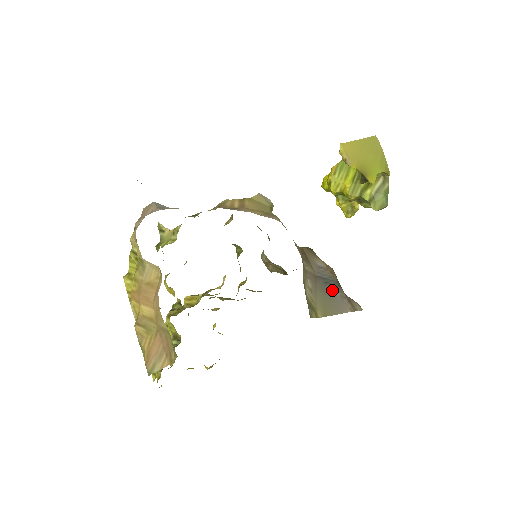
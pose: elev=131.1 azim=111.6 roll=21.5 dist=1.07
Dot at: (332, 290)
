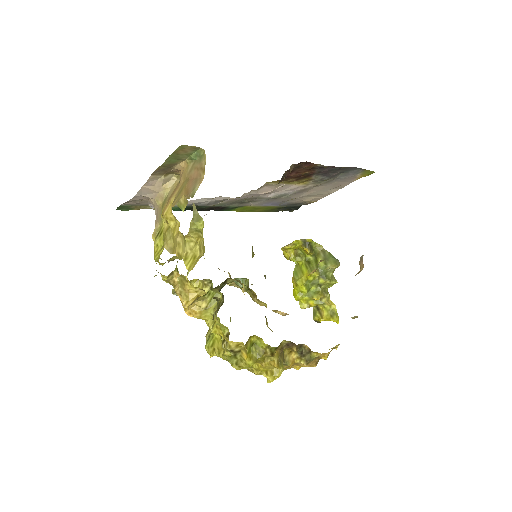
Dot at: occluded
